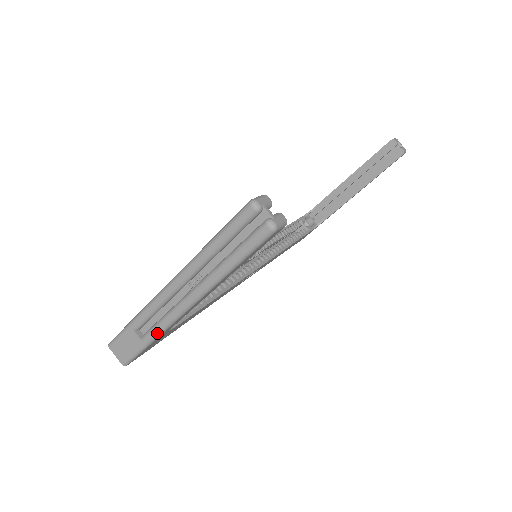
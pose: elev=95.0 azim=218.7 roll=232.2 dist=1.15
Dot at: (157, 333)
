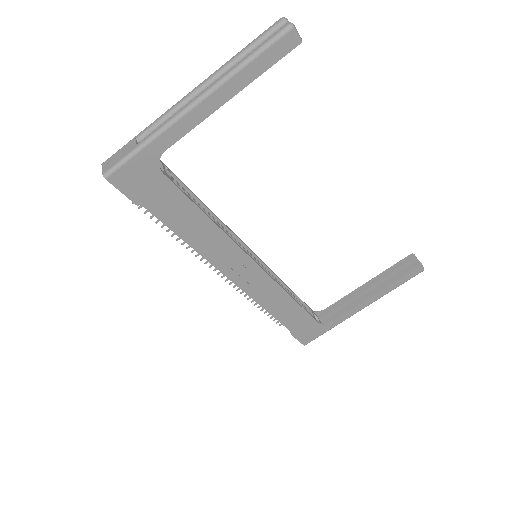
Dot at: (155, 133)
